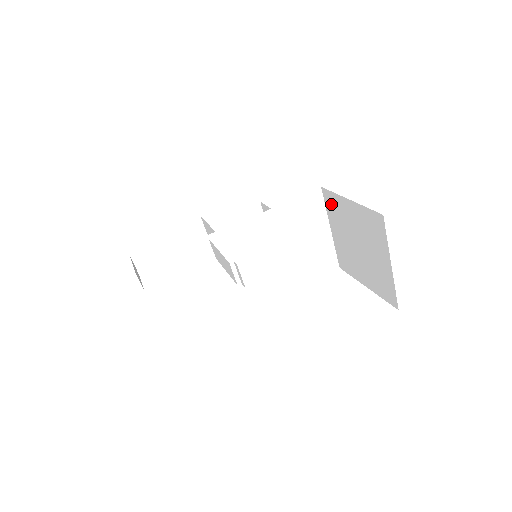
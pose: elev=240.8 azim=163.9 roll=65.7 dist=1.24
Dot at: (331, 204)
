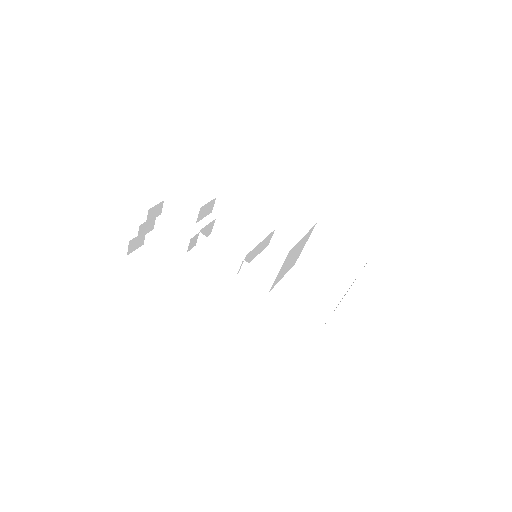
Dot at: (320, 234)
